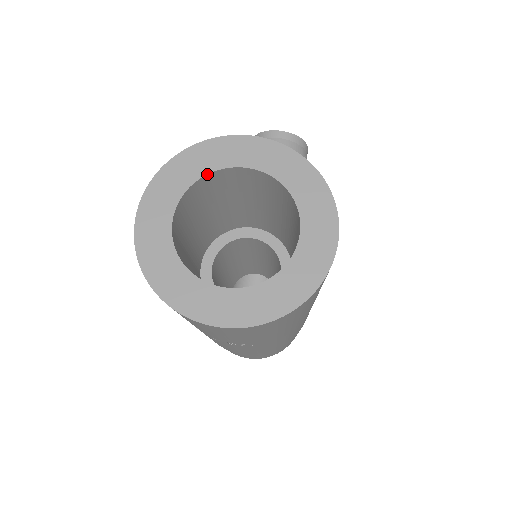
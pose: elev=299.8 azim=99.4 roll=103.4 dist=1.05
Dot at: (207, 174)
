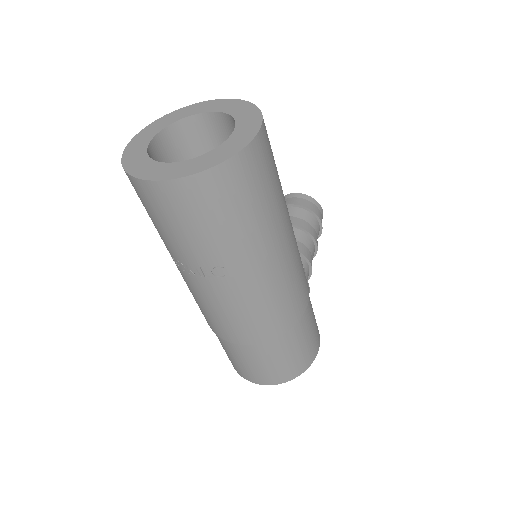
Dot at: (180, 119)
